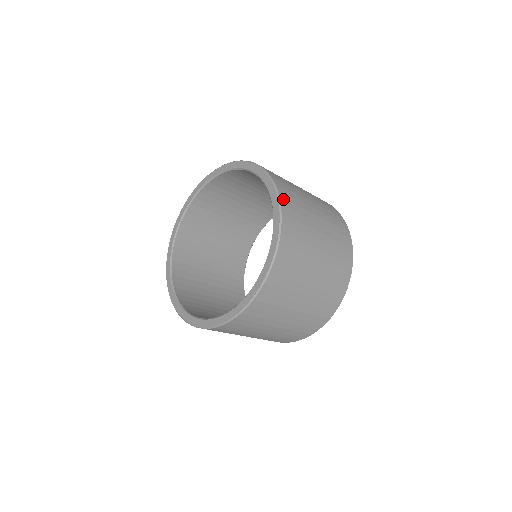
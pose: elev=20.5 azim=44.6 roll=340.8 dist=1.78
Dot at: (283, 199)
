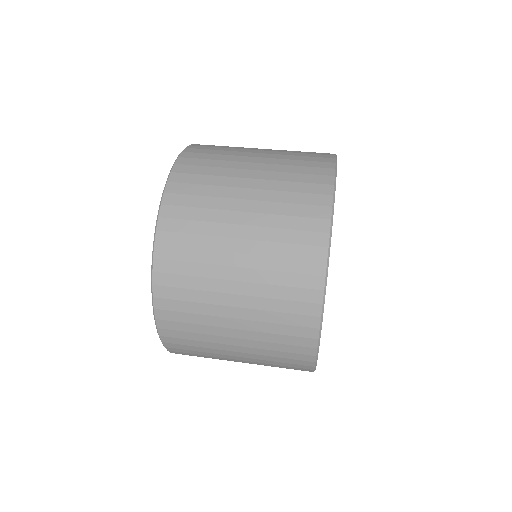
Dot at: (171, 194)
